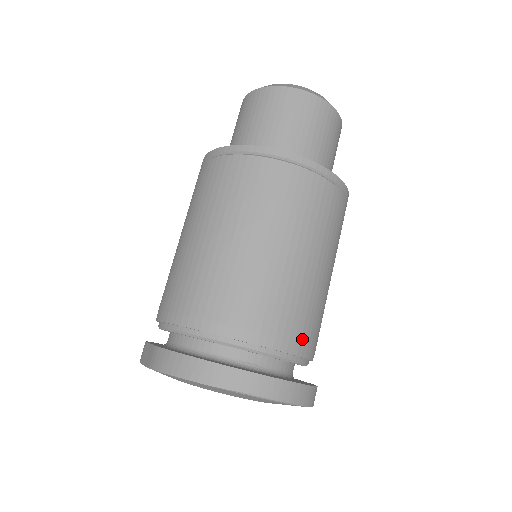
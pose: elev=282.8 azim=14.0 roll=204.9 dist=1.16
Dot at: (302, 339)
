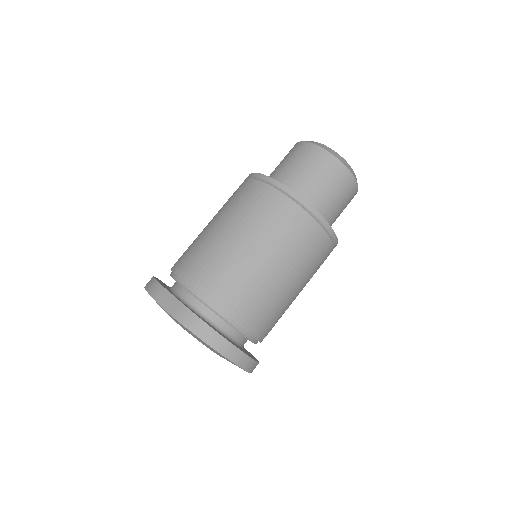
Dot at: occluded
